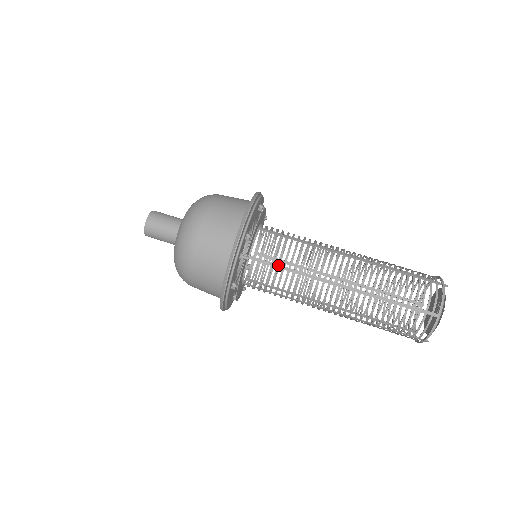
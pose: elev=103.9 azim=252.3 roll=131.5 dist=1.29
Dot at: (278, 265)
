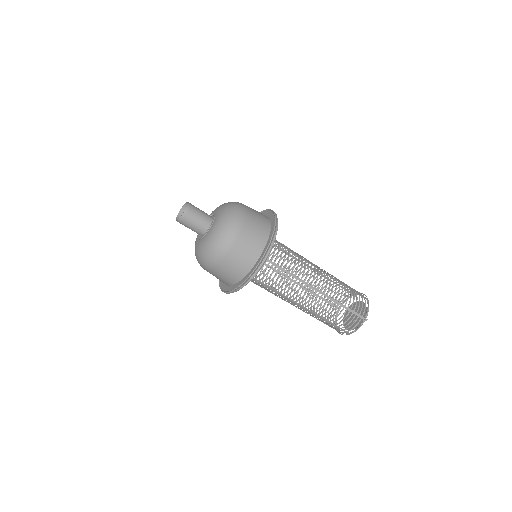
Dot at: (266, 285)
